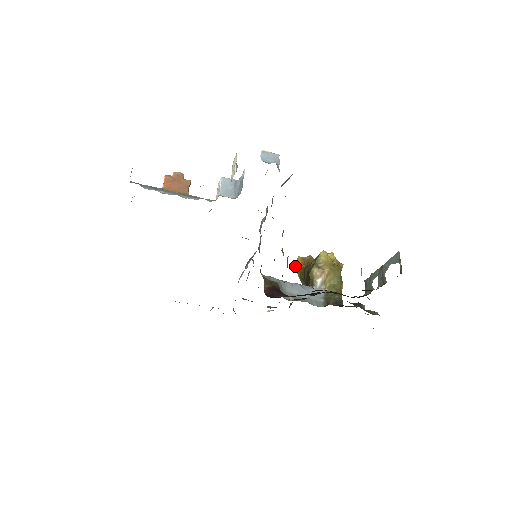
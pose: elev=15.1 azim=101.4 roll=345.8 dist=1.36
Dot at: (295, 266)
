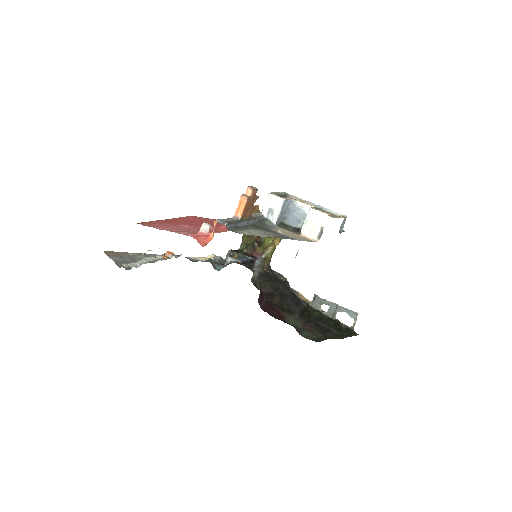
Dot at: occluded
